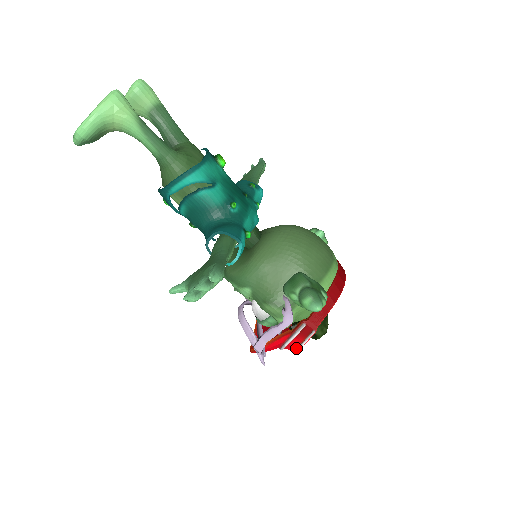
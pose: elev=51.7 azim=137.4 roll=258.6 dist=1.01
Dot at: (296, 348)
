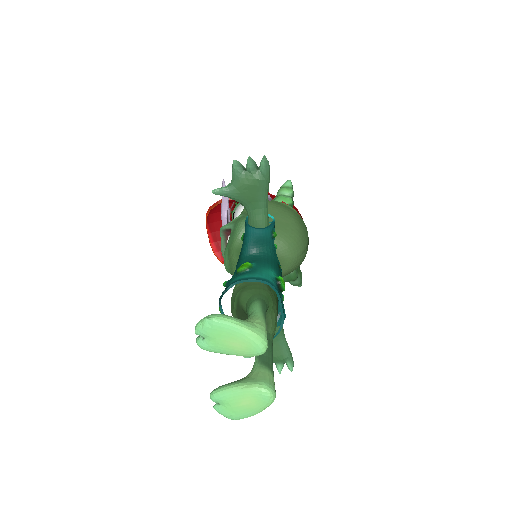
Dot at: occluded
